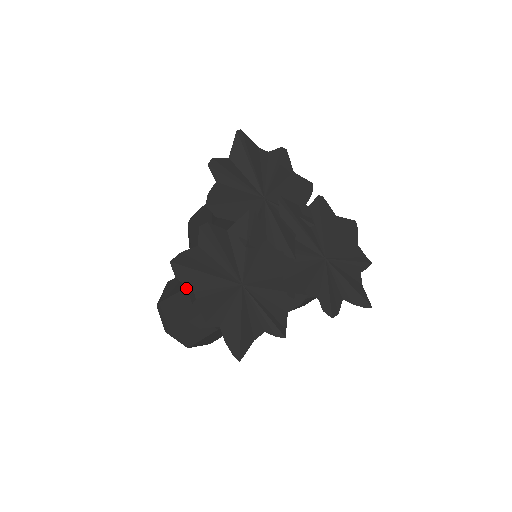
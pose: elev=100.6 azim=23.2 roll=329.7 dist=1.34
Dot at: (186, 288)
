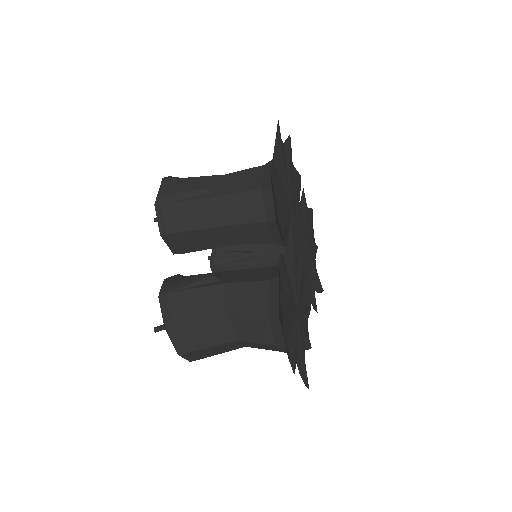
Dot at: (227, 314)
